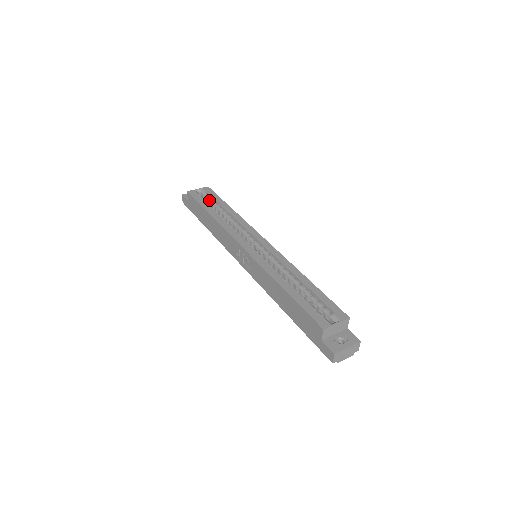
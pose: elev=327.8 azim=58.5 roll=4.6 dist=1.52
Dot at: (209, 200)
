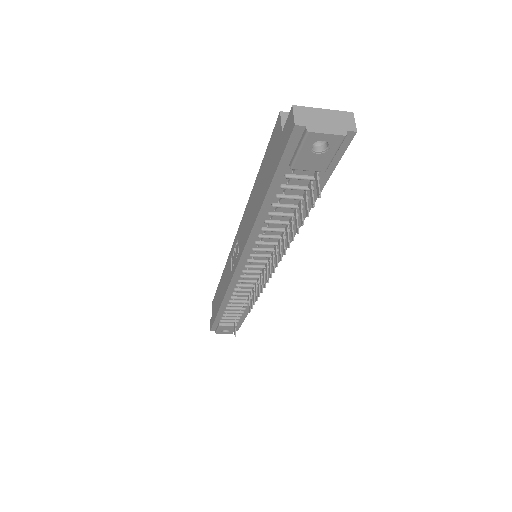
Dot at: occluded
